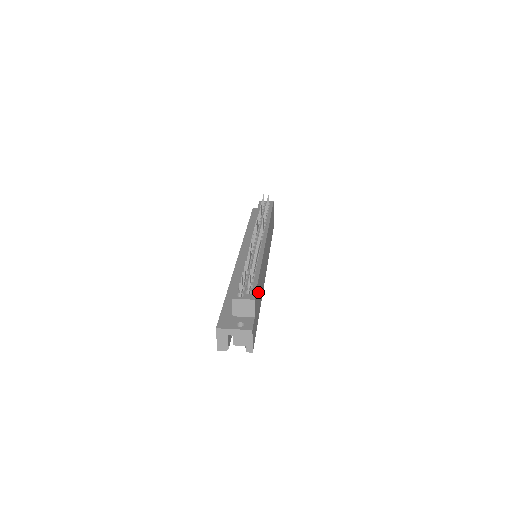
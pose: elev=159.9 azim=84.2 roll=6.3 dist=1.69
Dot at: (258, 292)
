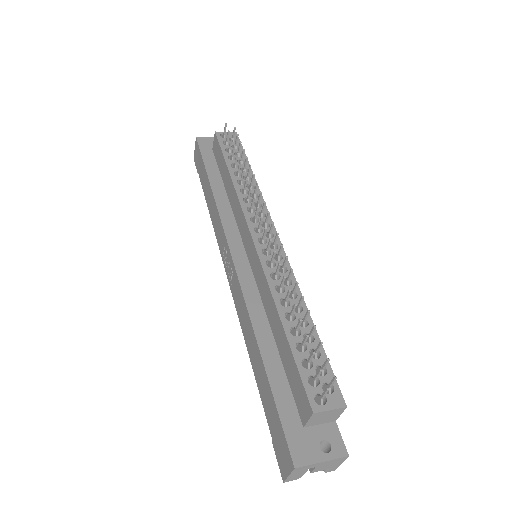
Dot at: occluded
